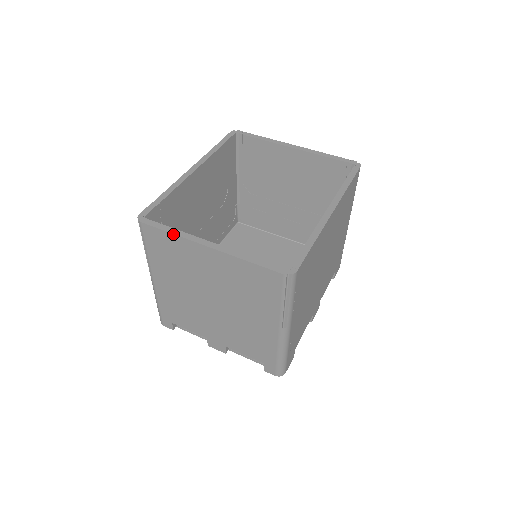
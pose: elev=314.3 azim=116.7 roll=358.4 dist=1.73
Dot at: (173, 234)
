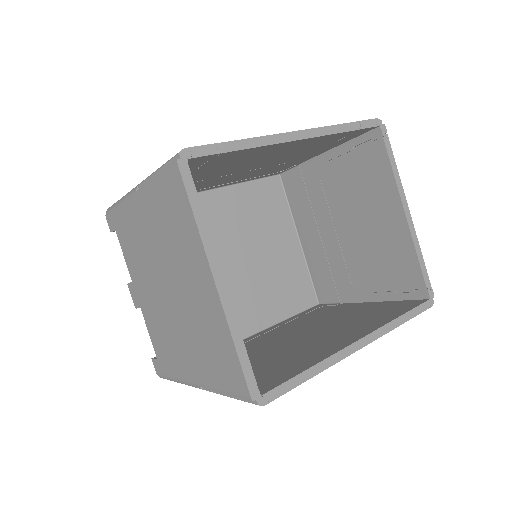
Dot at: (196, 223)
